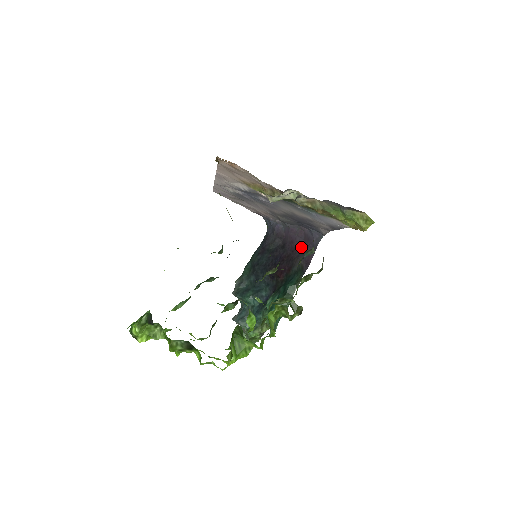
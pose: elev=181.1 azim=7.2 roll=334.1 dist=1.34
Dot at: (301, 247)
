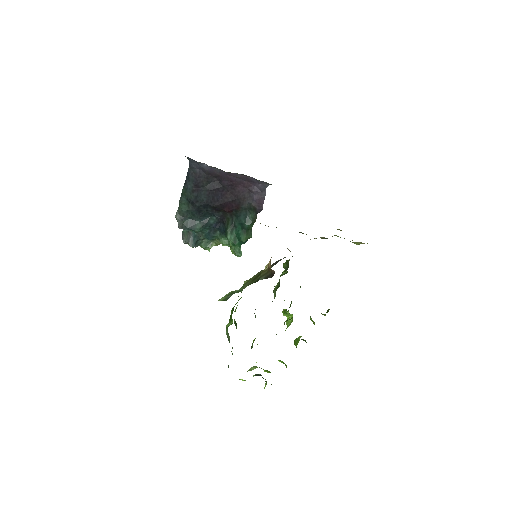
Dot at: (244, 187)
